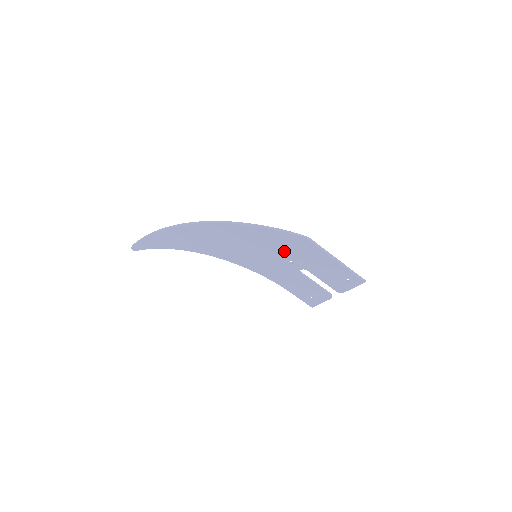
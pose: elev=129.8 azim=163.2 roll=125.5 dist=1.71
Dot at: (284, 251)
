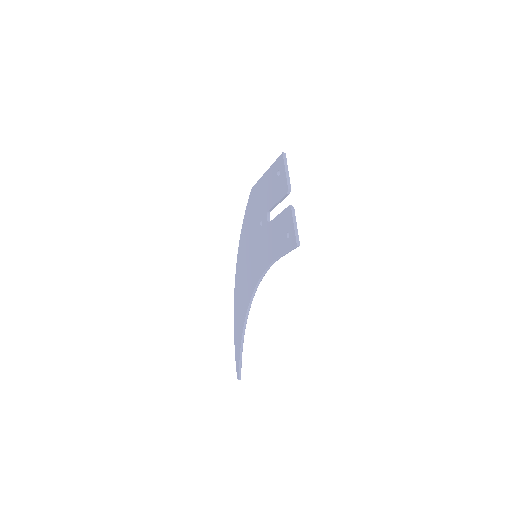
Dot at: (255, 221)
